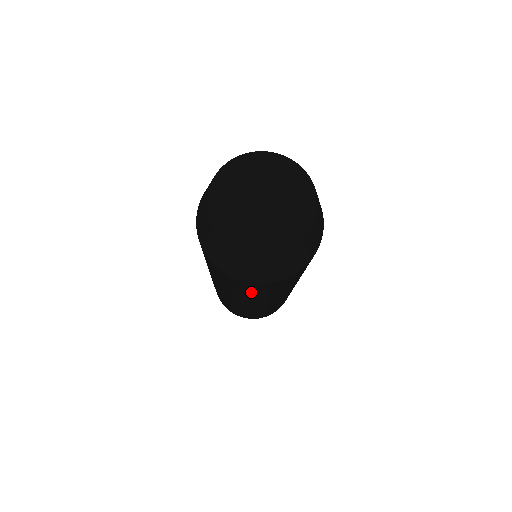
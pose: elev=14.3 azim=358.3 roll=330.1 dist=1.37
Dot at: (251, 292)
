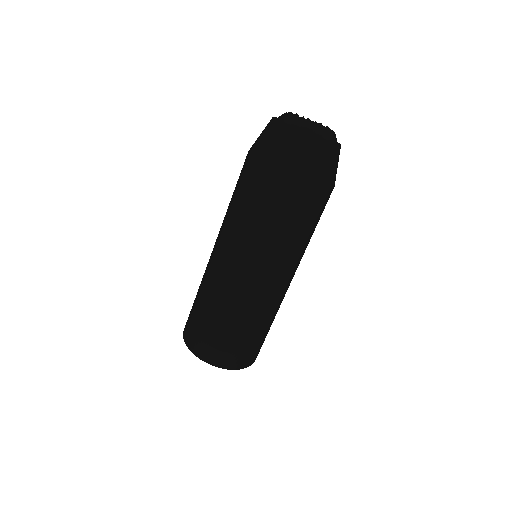
Dot at: (286, 219)
